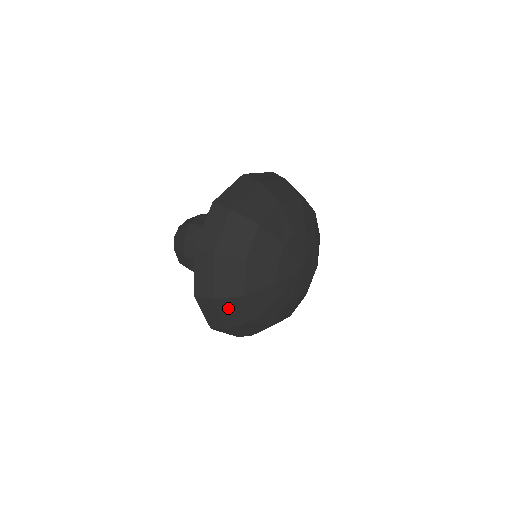
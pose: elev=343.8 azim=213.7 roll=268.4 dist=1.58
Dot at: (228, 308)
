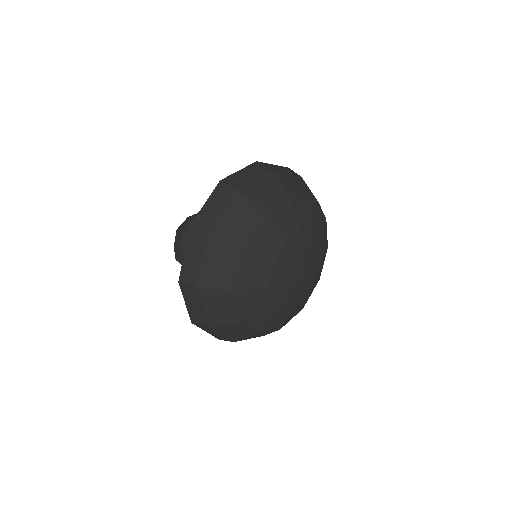
Dot at: (252, 337)
